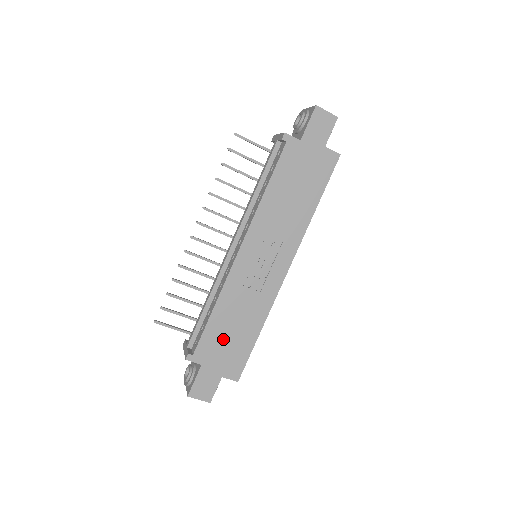
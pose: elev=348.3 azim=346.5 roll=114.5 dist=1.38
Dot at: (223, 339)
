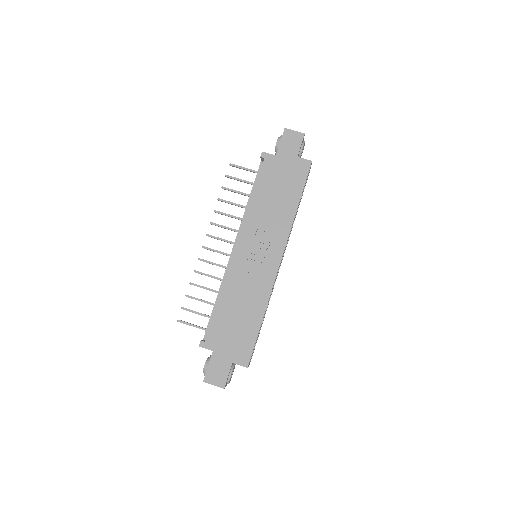
Dot at: (230, 326)
